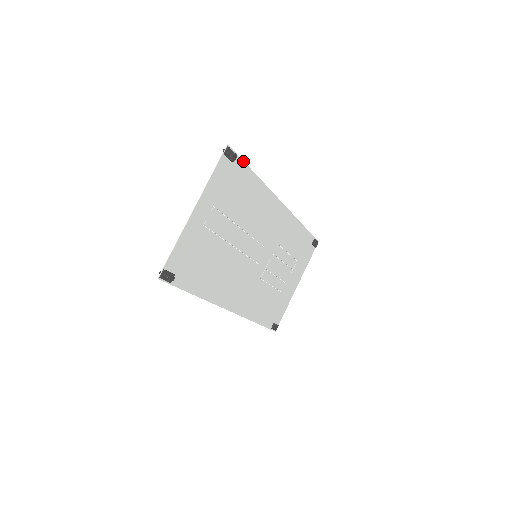
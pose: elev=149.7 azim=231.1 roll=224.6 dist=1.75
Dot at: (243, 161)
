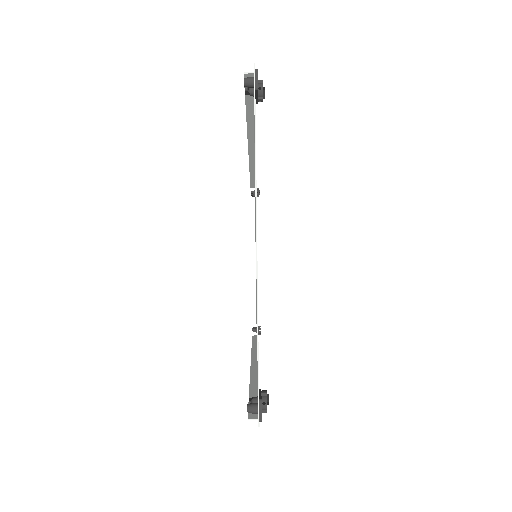
Dot at: occluded
